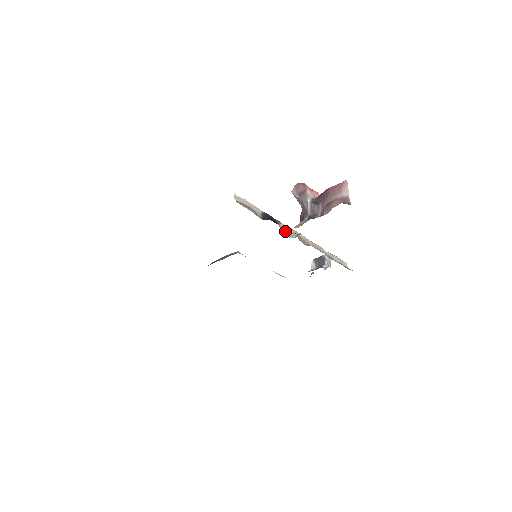
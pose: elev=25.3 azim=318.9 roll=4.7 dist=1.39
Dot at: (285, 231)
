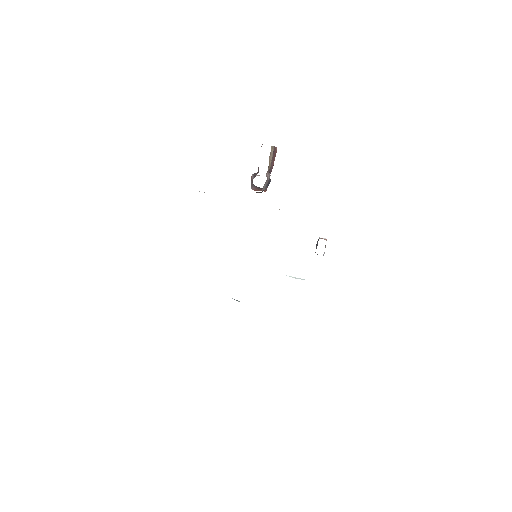
Dot at: occluded
